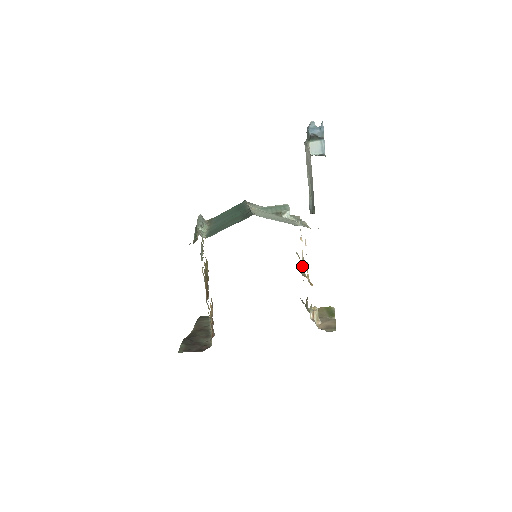
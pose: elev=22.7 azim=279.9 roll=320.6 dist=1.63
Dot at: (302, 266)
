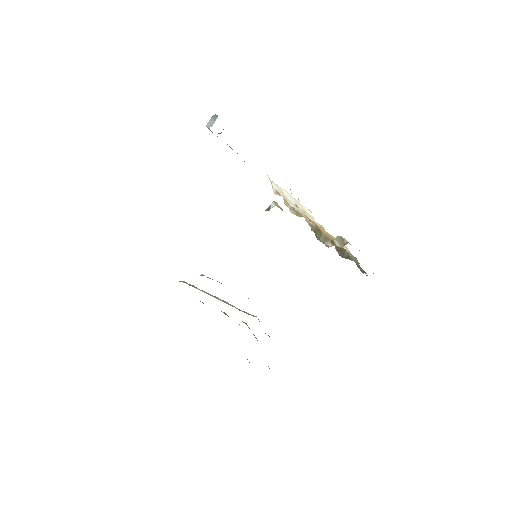
Dot at: occluded
